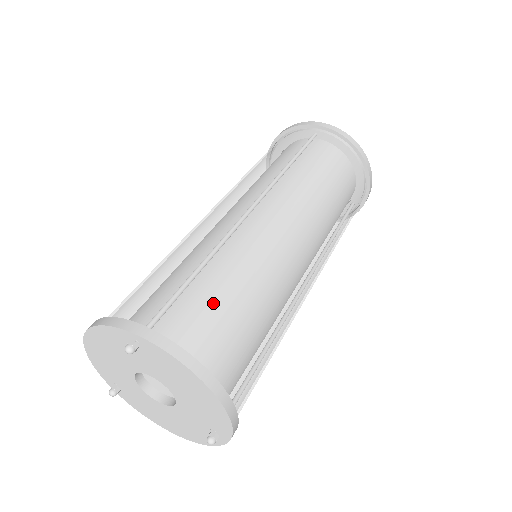
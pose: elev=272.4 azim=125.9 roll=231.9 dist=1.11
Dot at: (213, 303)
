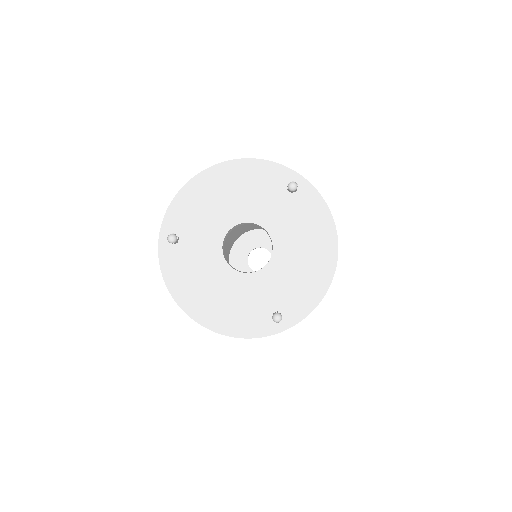
Dot at: occluded
